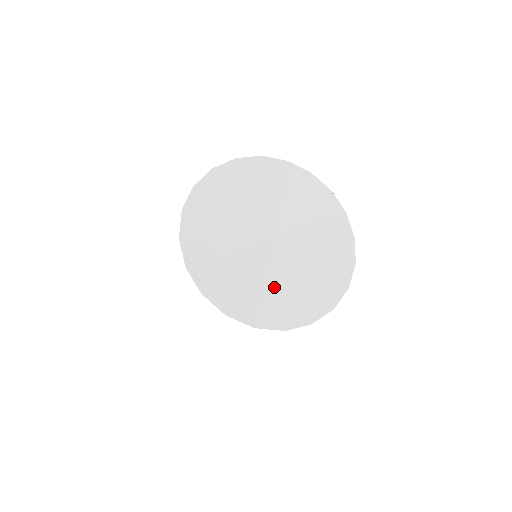
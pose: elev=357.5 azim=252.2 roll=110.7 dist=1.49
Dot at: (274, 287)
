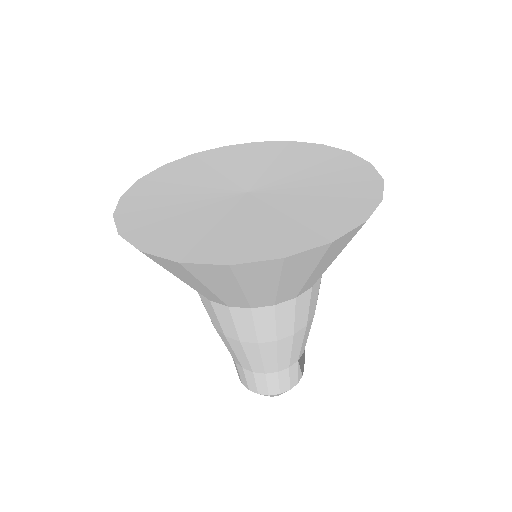
Dot at: (232, 227)
